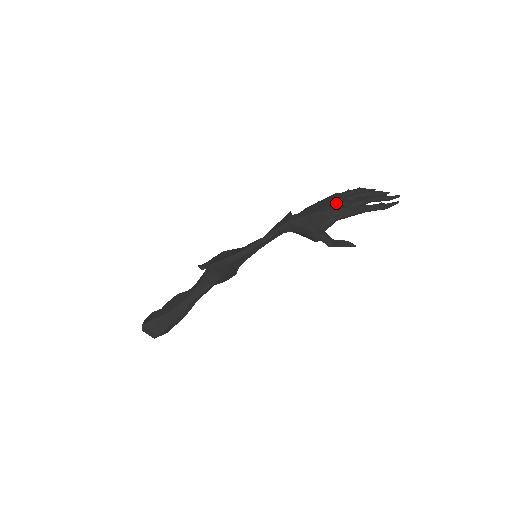
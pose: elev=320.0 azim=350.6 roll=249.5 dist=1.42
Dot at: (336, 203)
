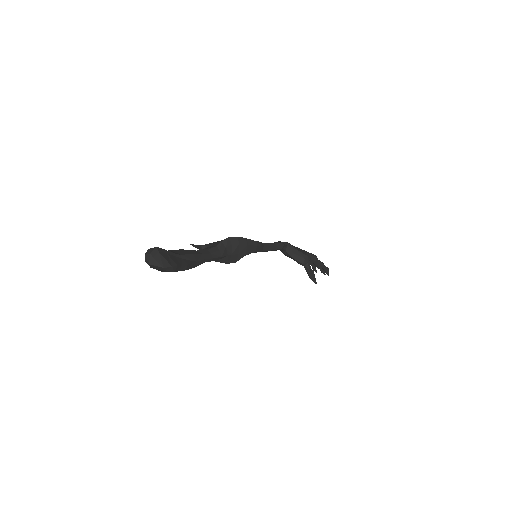
Dot at: occluded
